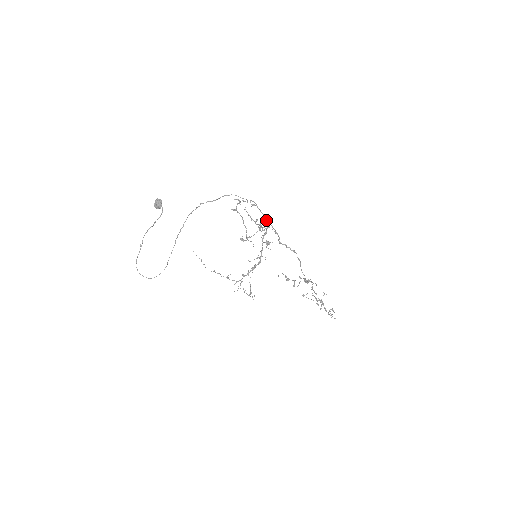
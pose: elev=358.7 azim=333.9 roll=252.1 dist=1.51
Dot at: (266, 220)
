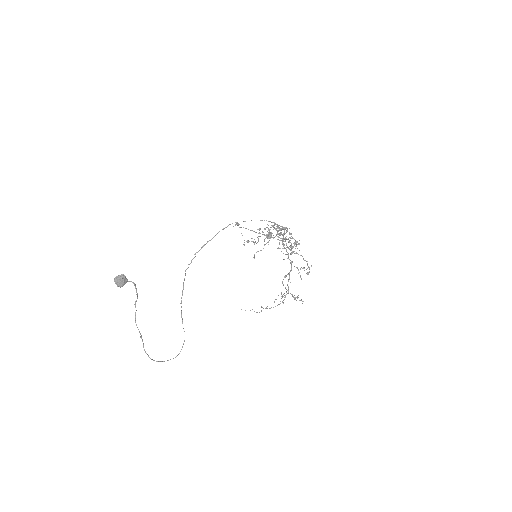
Dot at: (287, 230)
